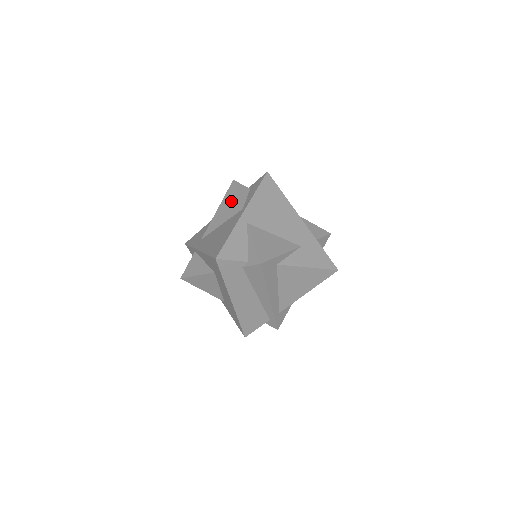
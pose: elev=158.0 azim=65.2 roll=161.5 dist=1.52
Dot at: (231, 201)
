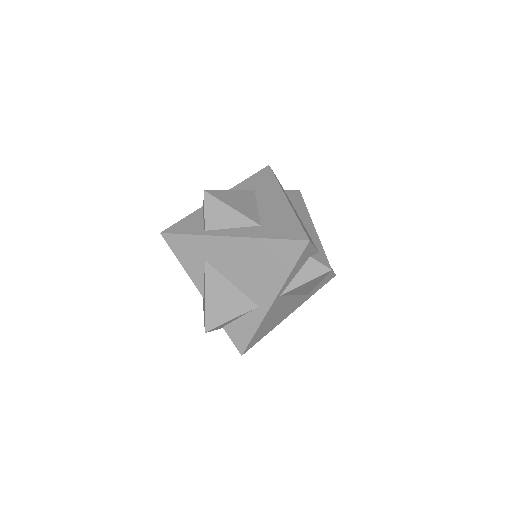
Dot at: occluded
